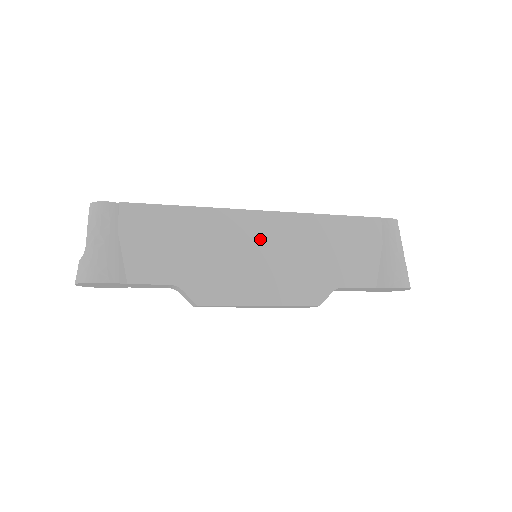
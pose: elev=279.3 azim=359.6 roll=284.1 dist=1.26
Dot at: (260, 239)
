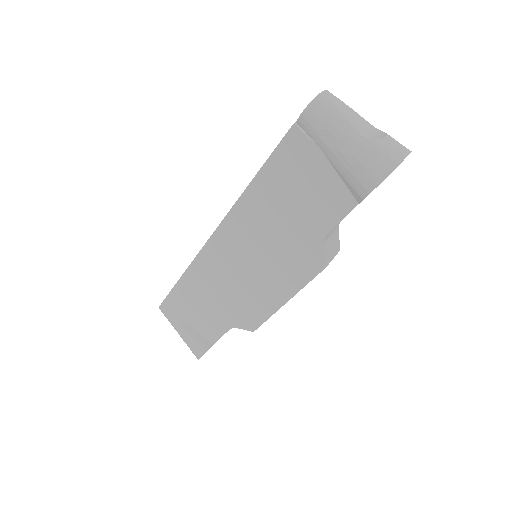
Dot at: (236, 253)
